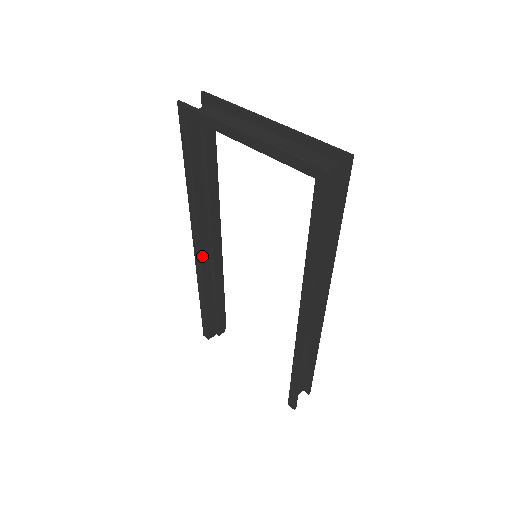
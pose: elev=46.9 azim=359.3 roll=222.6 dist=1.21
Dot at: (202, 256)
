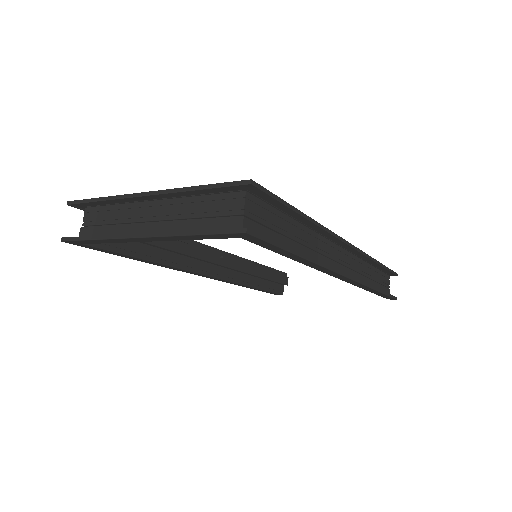
Dot at: (216, 275)
